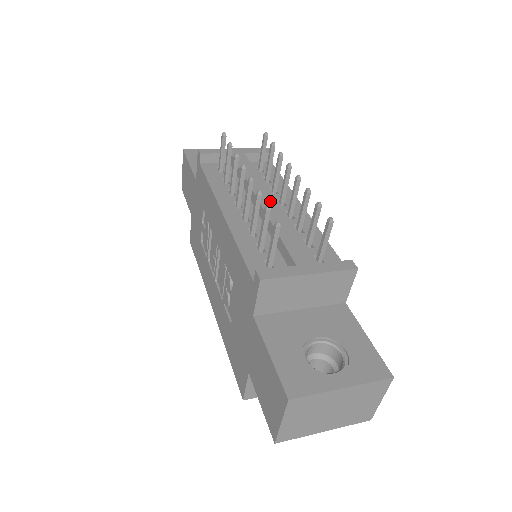
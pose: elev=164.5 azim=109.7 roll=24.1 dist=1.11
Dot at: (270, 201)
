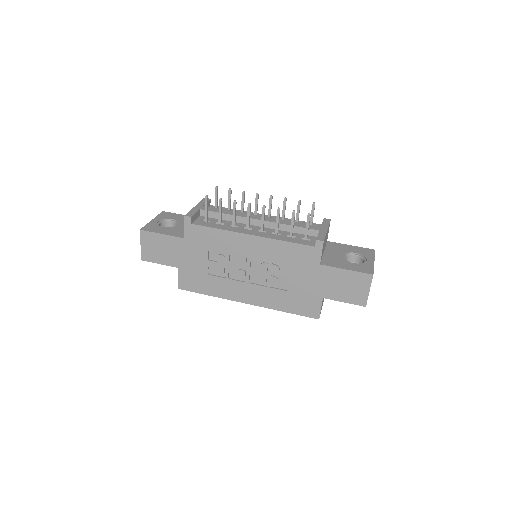
Dot at: occluded
